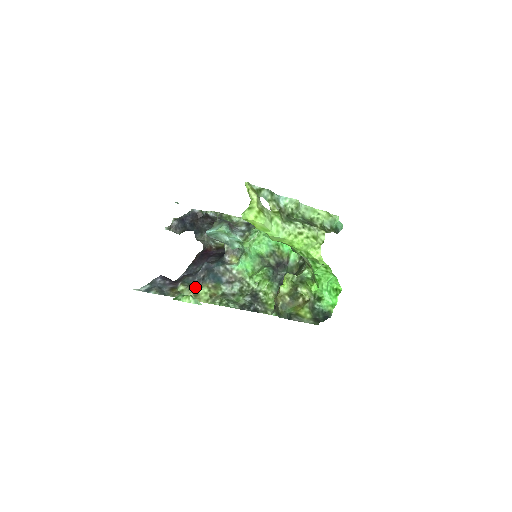
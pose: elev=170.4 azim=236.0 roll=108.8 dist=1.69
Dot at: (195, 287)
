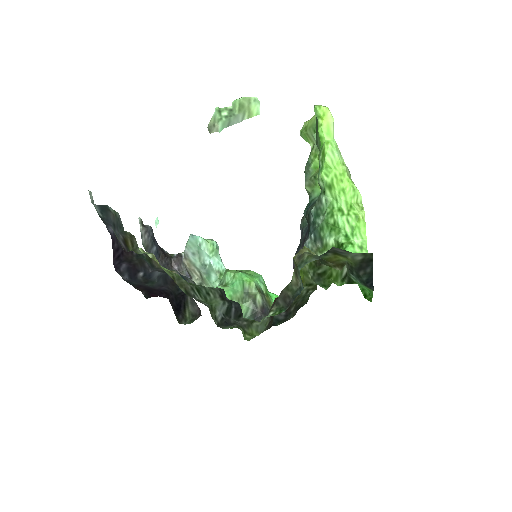
Dot at: (155, 262)
